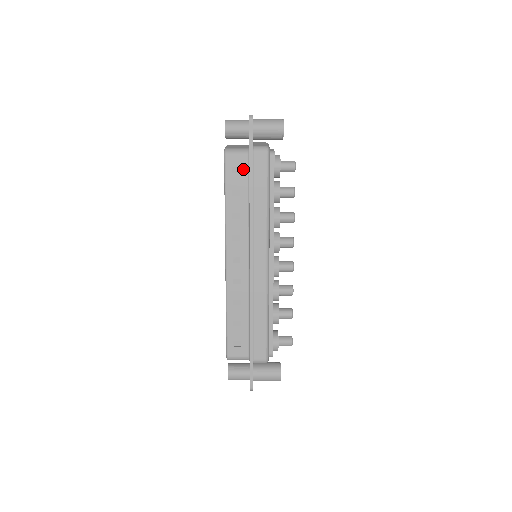
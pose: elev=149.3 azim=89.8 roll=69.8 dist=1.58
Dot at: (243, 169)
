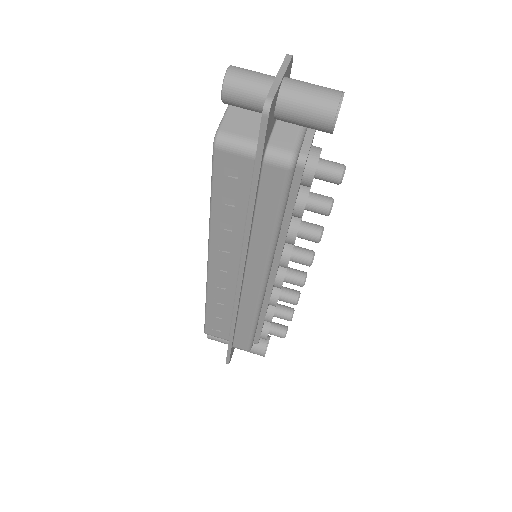
Dot at: (243, 175)
